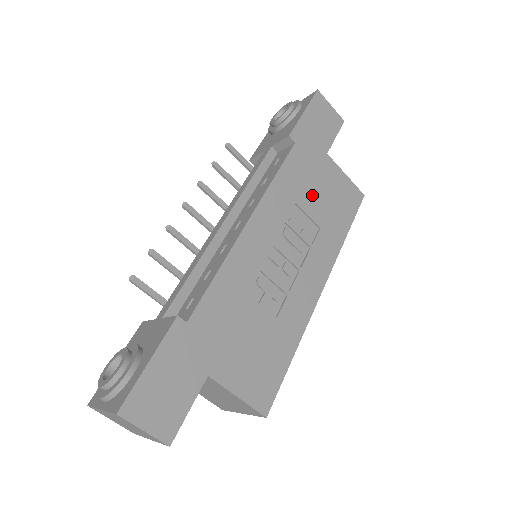
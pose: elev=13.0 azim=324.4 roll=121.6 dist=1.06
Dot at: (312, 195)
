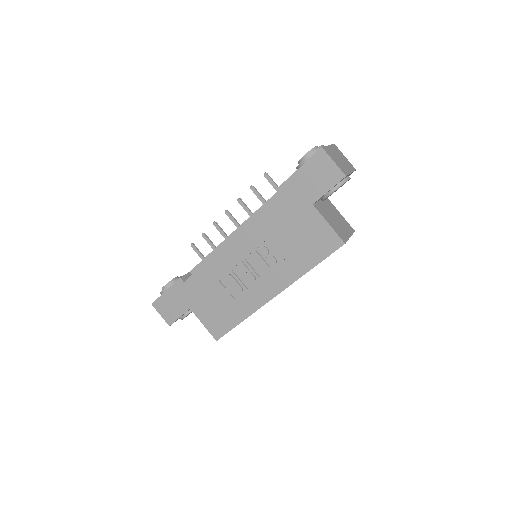
Dot at: (286, 234)
